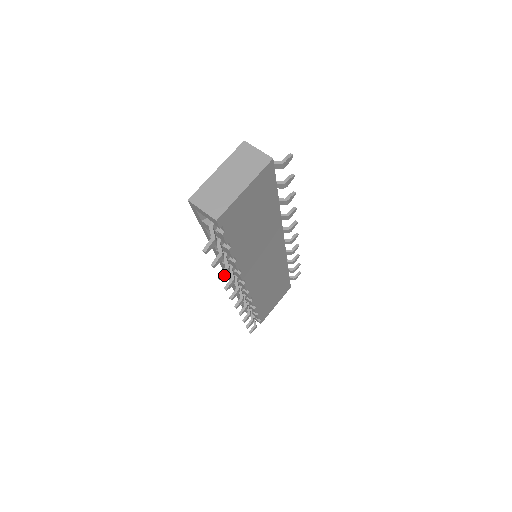
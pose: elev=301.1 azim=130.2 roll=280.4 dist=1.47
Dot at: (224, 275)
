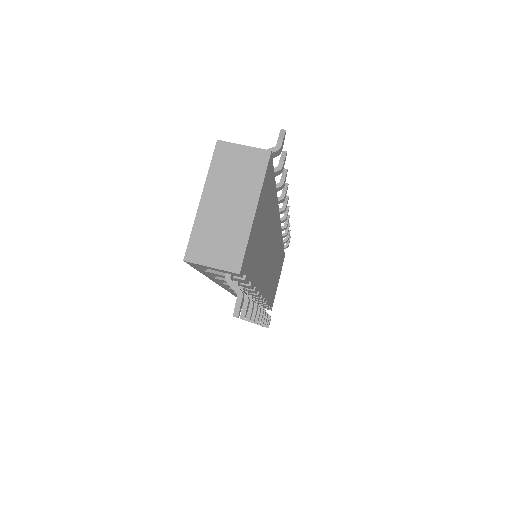
Dot at: (251, 314)
